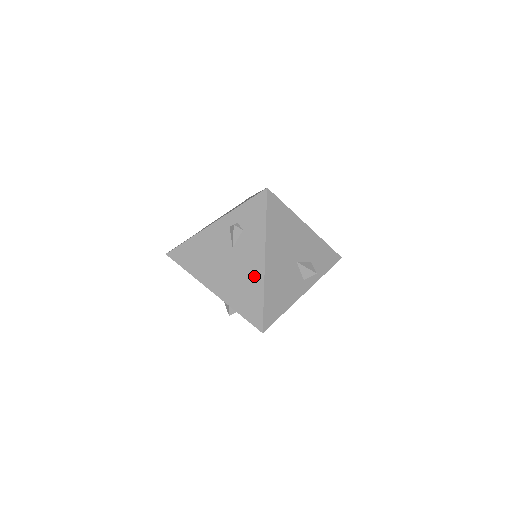
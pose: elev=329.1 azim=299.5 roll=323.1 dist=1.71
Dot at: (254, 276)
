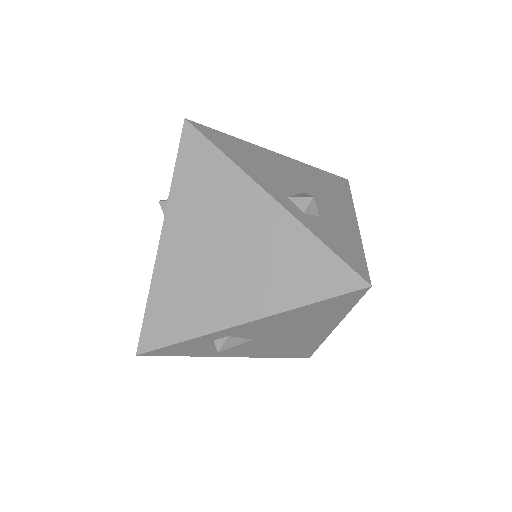
Dot at: occluded
